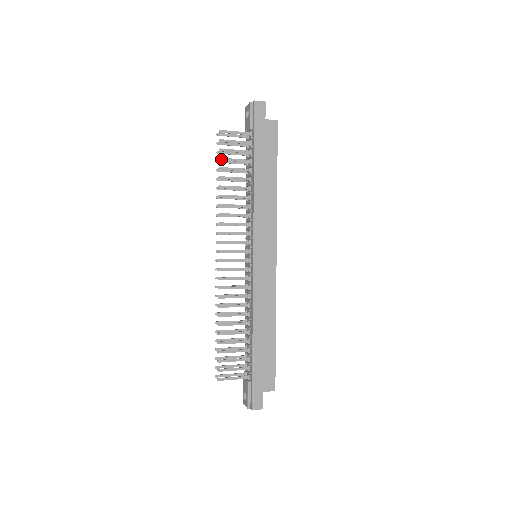
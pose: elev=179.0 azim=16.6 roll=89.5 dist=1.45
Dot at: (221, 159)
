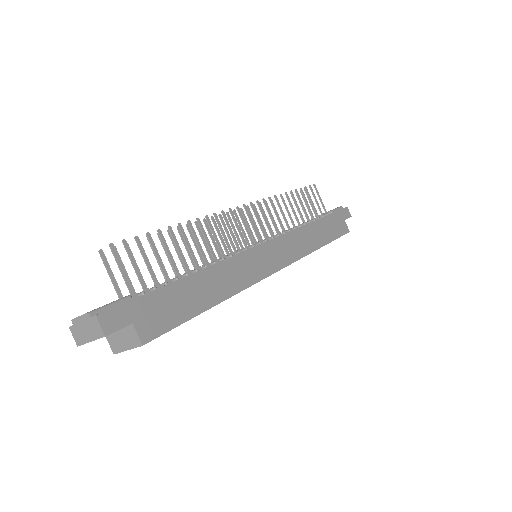
Dot at: (302, 190)
